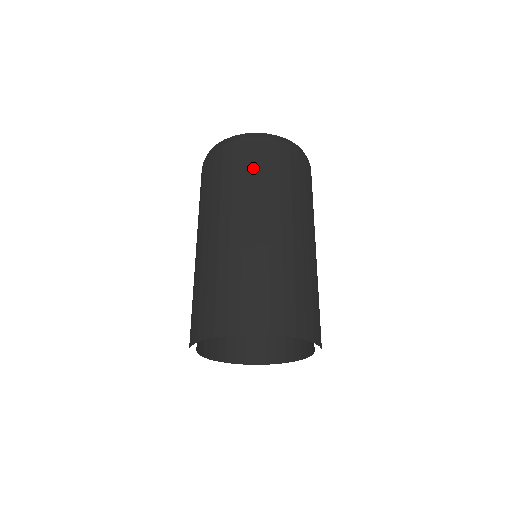
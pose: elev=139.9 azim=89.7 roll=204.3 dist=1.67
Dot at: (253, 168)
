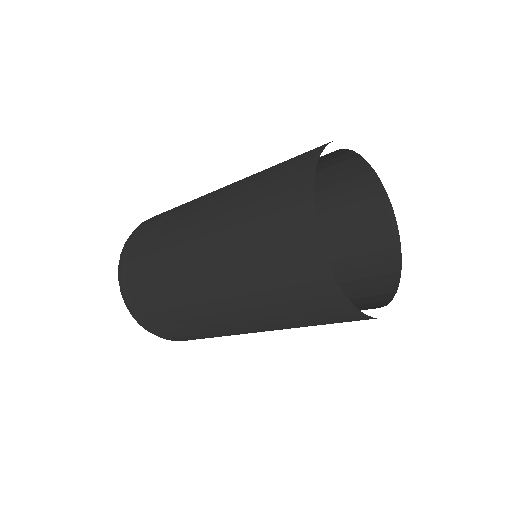
Dot at: occluded
